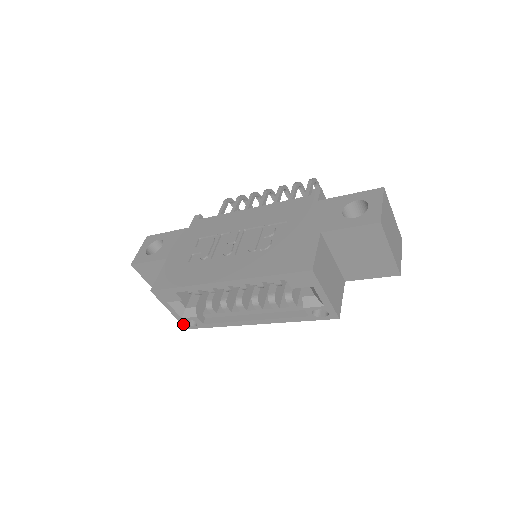
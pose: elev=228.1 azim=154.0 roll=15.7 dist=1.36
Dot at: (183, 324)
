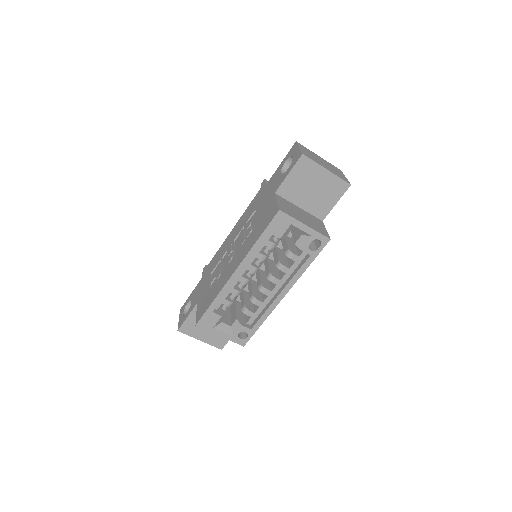
Dot at: (238, 343)
